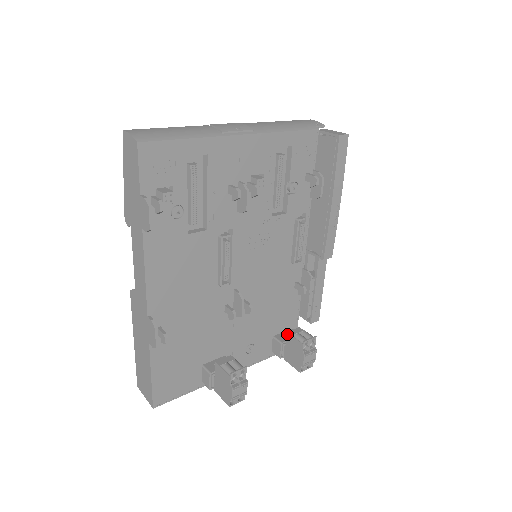
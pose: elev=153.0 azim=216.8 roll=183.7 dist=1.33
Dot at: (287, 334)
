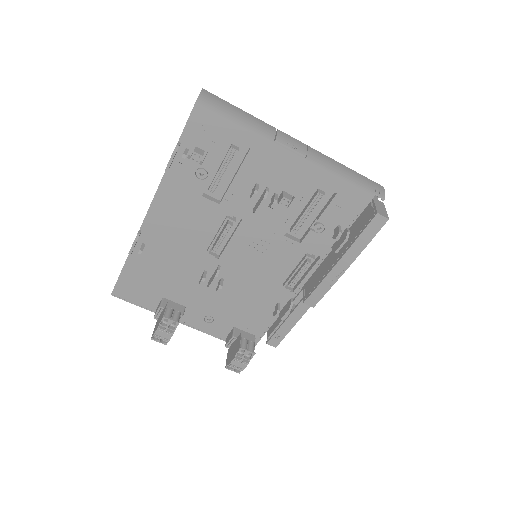
Dot at: (241, 333)
